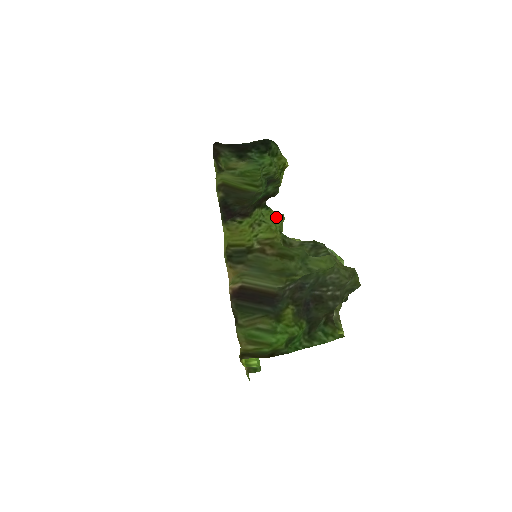
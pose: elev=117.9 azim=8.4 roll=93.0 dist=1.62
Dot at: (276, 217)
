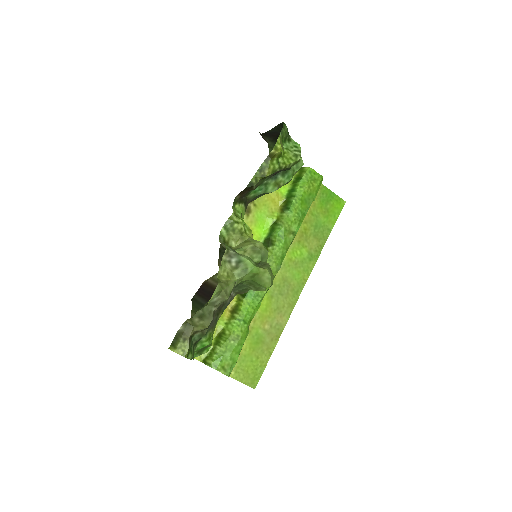
Dot at: (236, 214)
